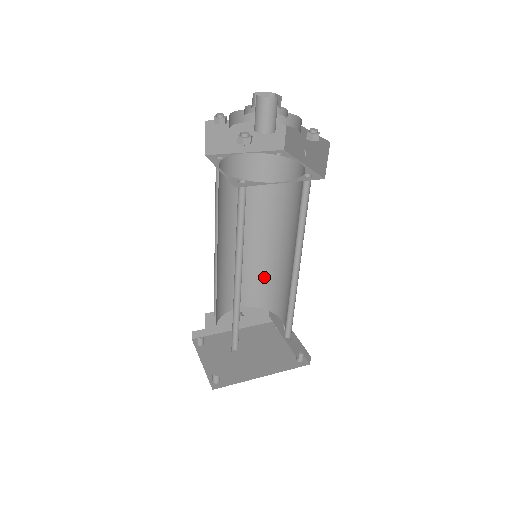
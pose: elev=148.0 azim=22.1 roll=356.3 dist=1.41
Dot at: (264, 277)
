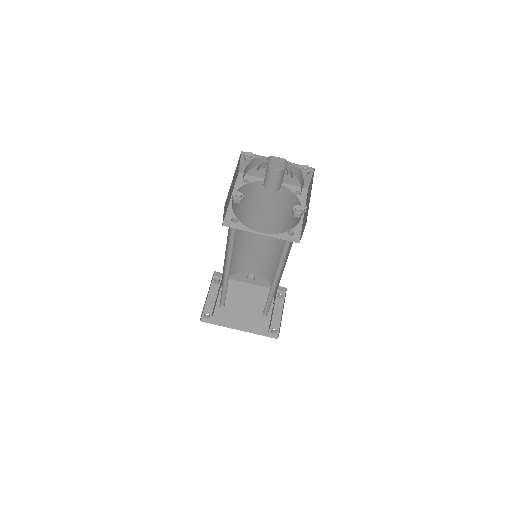
Dot at: (273, 264)
